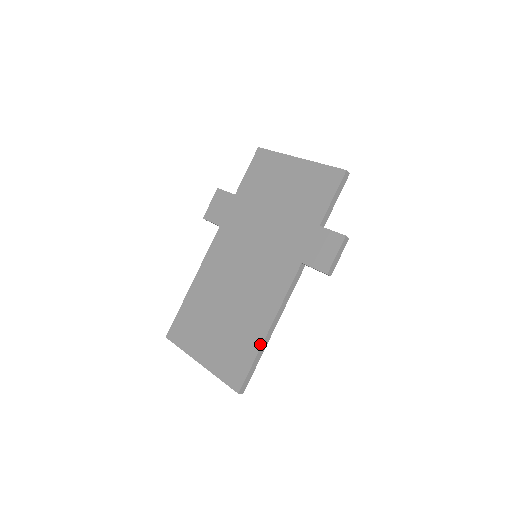
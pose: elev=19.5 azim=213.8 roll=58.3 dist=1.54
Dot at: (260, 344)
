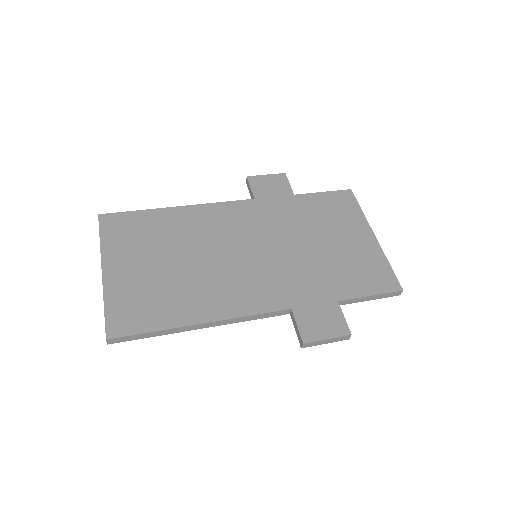
Dot at: (179, 325)
